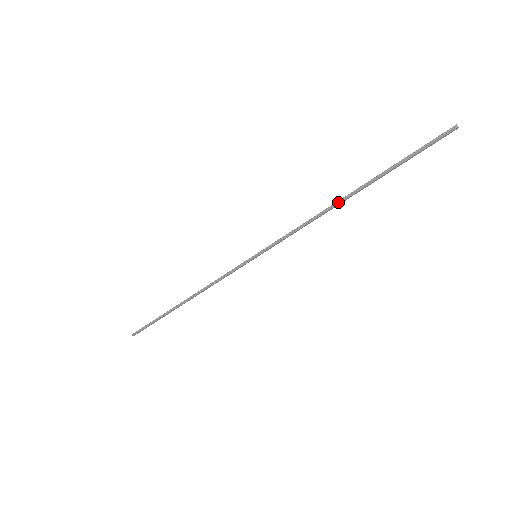
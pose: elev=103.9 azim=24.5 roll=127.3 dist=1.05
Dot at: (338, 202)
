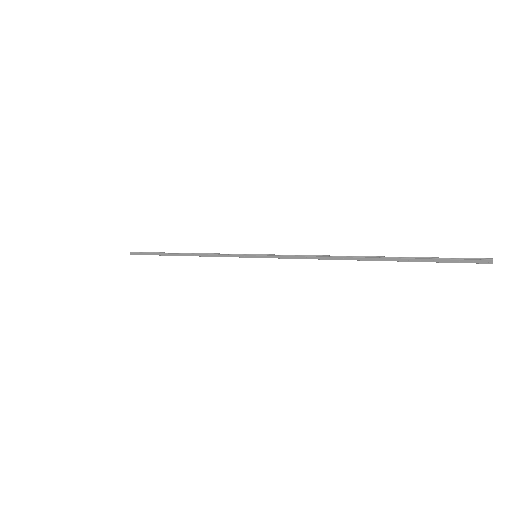
Dot at: (348, 256)
